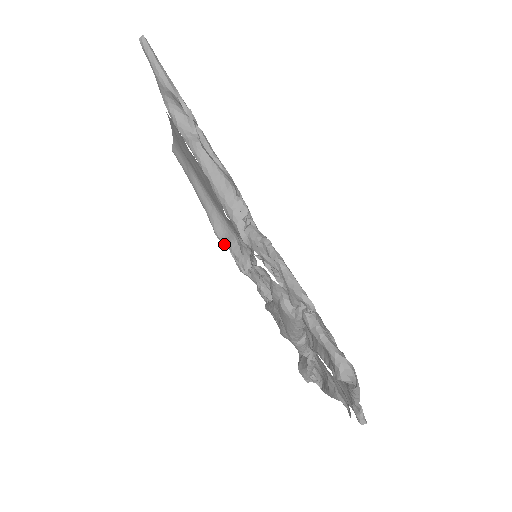
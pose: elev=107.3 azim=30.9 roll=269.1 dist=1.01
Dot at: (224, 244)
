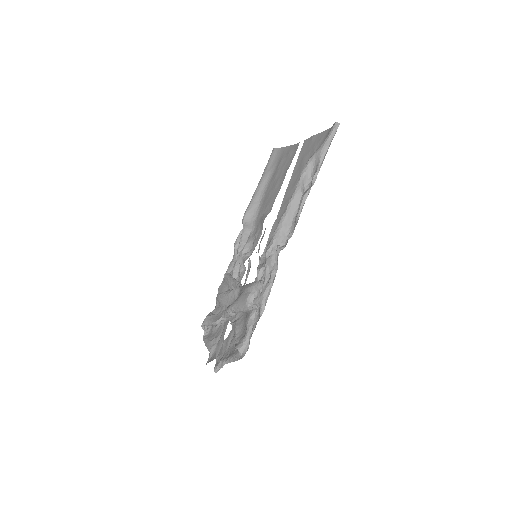
Dot at: (243, 224)
